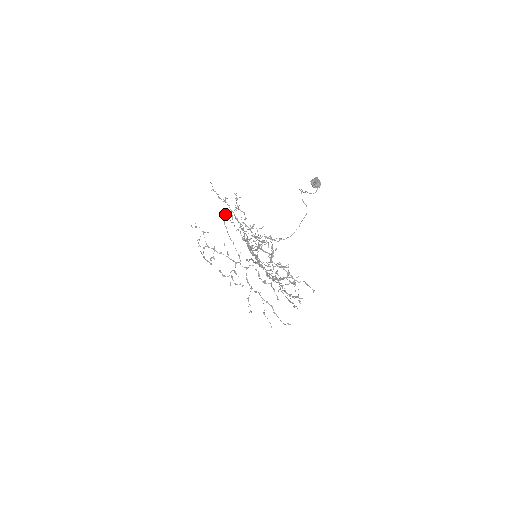
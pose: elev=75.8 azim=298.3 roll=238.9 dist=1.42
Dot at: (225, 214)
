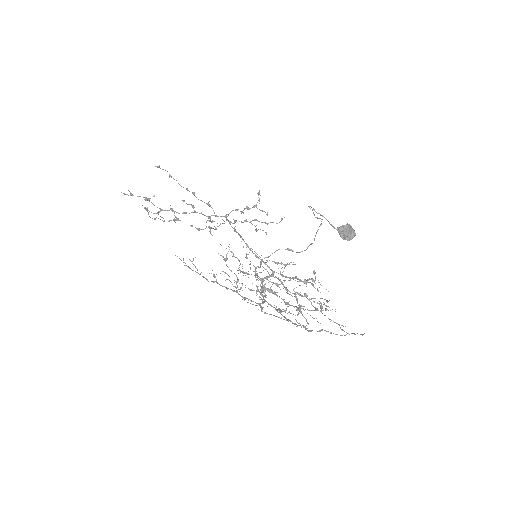
Dot at: occluded
